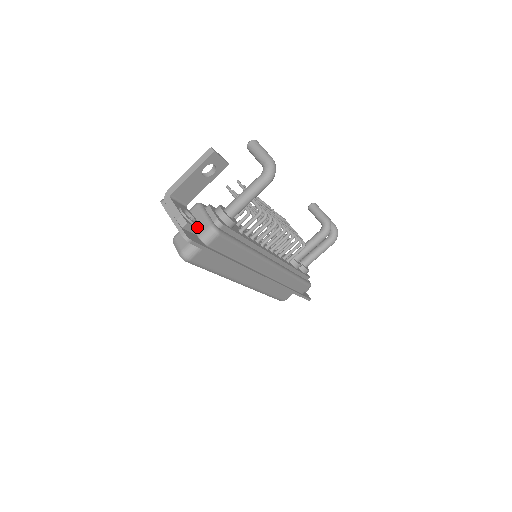
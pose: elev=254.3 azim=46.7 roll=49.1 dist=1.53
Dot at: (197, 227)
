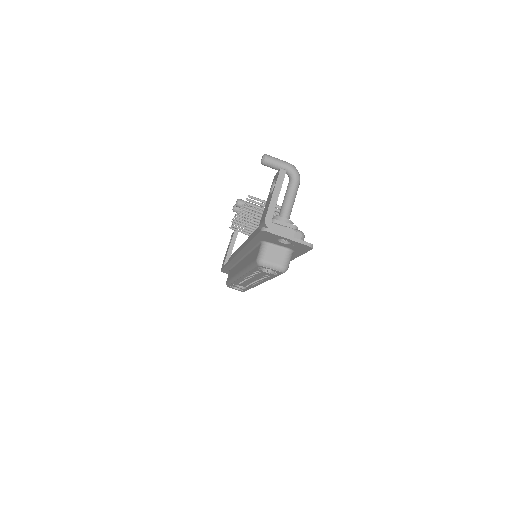
Dot at: occluded
